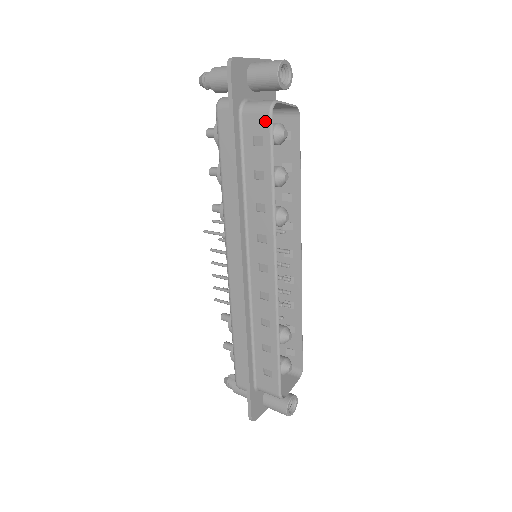
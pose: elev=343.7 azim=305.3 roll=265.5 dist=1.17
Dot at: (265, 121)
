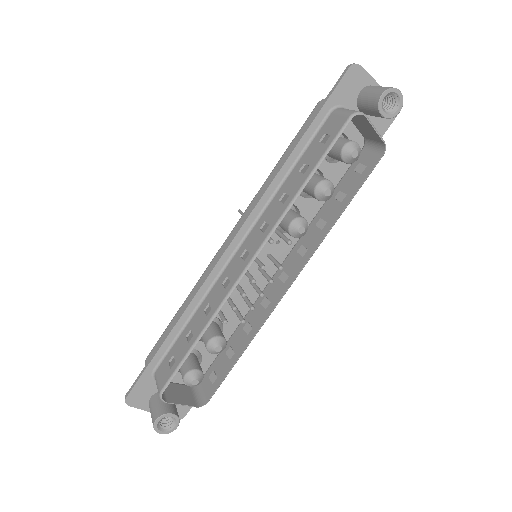
Dot at: (341, 123)
